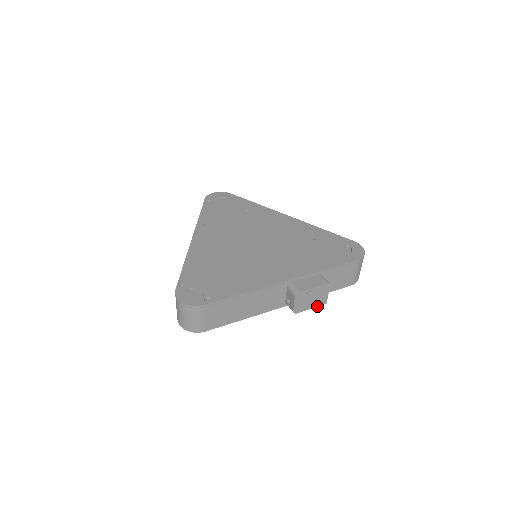
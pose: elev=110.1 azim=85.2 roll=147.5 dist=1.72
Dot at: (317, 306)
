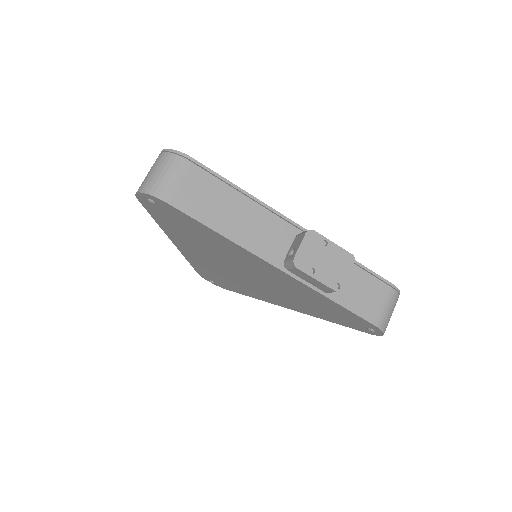
Dot at: (326, 285)
